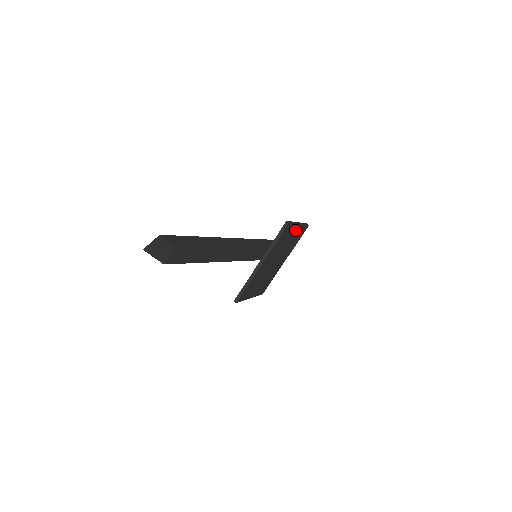
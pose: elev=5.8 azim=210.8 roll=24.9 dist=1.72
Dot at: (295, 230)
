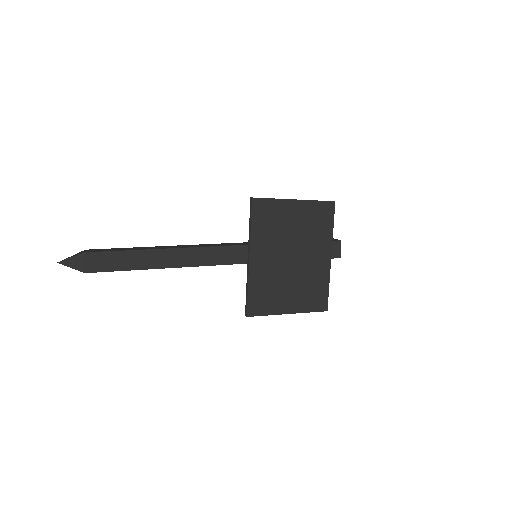
Dot at: (293, 209)
